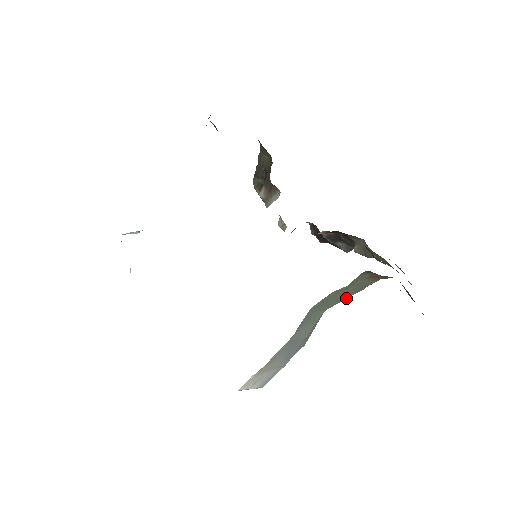
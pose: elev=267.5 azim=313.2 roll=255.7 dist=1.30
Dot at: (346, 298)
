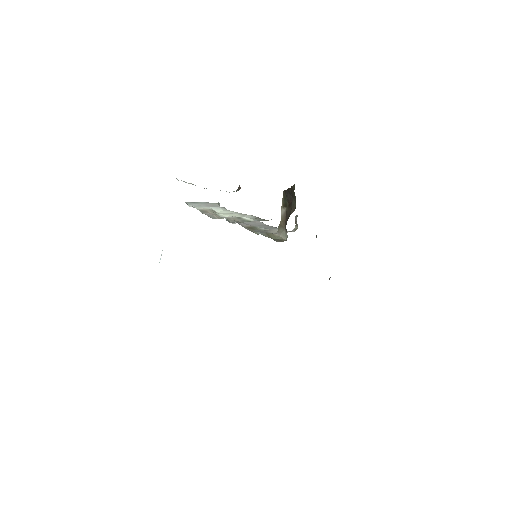
Dot at: occluded
